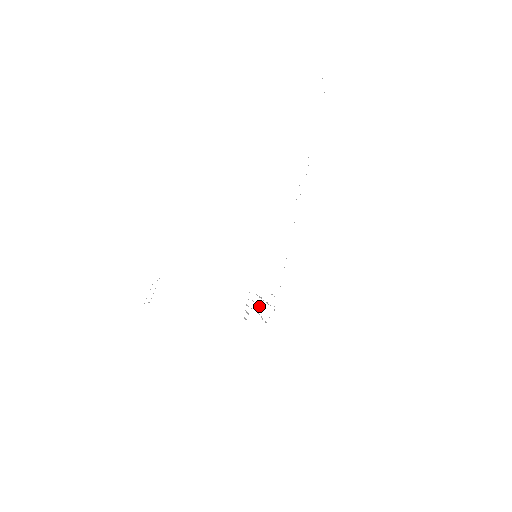
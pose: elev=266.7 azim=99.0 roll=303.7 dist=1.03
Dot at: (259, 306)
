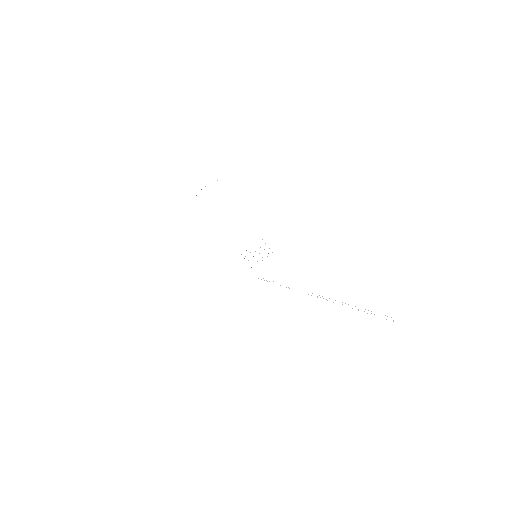
Dot at: occluded
